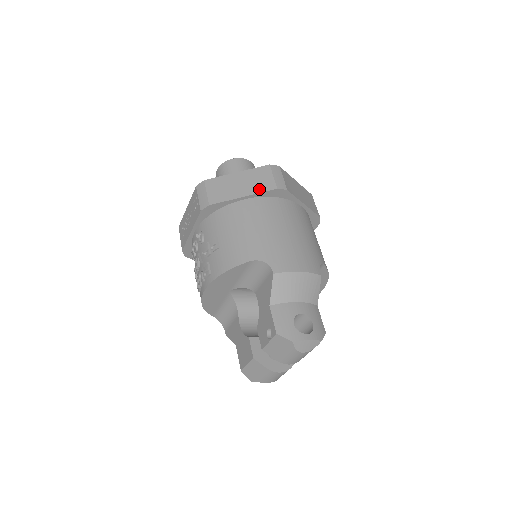
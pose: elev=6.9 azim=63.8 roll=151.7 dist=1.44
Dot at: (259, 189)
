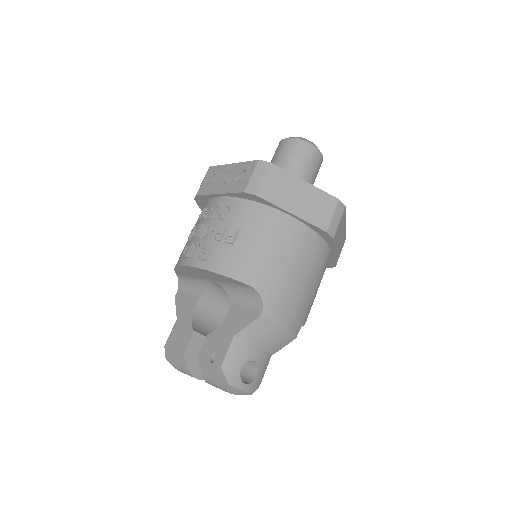
Dot at: (311, 218)
